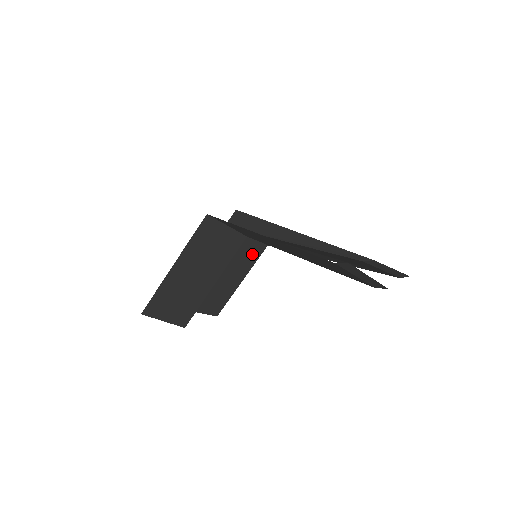
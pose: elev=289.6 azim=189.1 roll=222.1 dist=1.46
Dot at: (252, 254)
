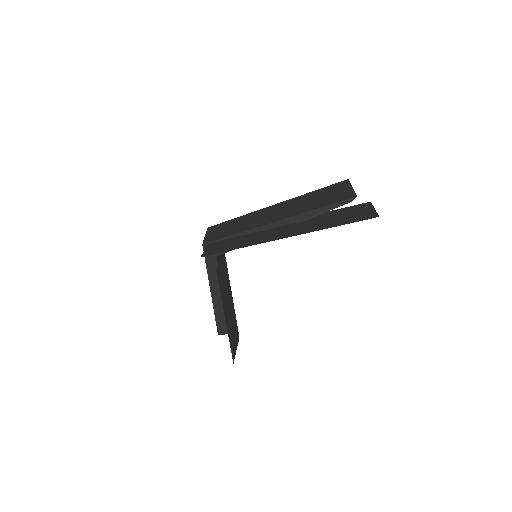
Dot at: (221, 255)
